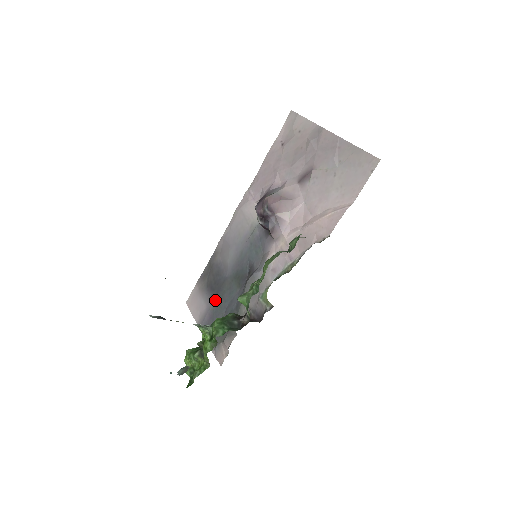
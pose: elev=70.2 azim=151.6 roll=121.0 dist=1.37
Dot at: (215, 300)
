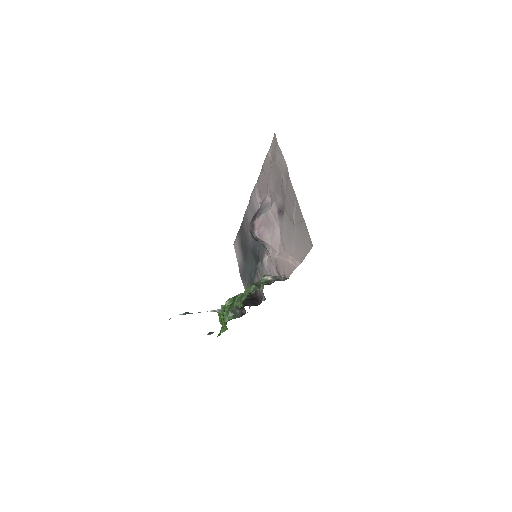
Dot at: (245, 260)
